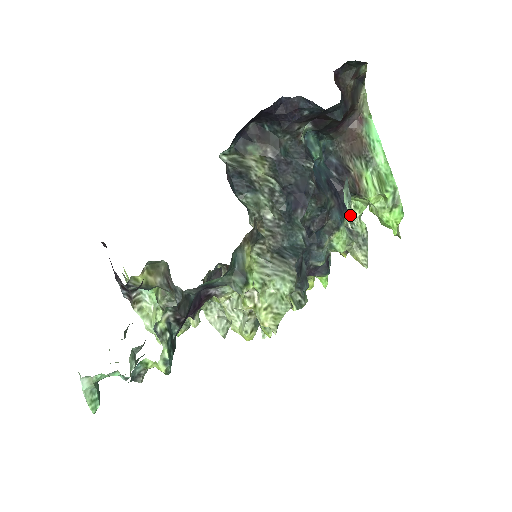
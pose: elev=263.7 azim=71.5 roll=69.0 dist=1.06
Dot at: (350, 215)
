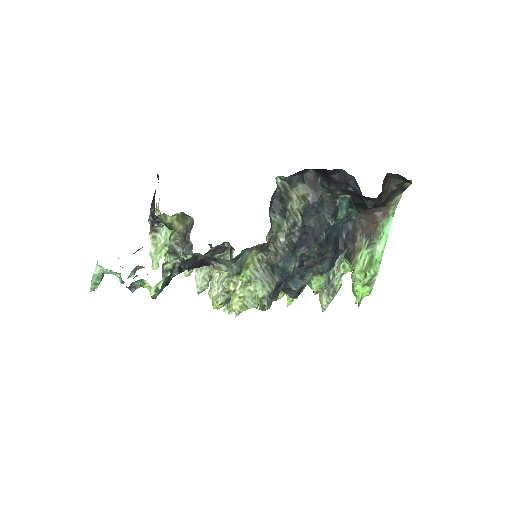
Dot at: occluded
